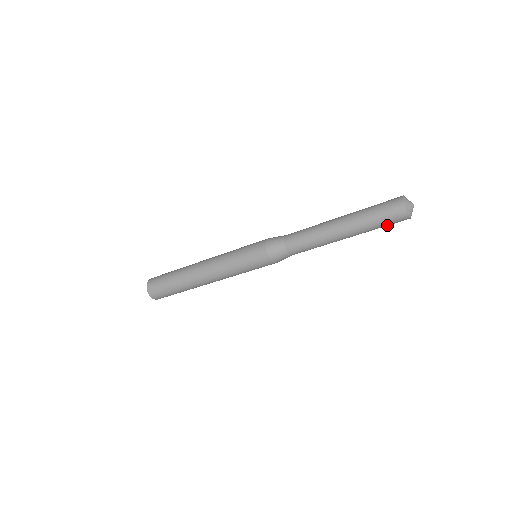
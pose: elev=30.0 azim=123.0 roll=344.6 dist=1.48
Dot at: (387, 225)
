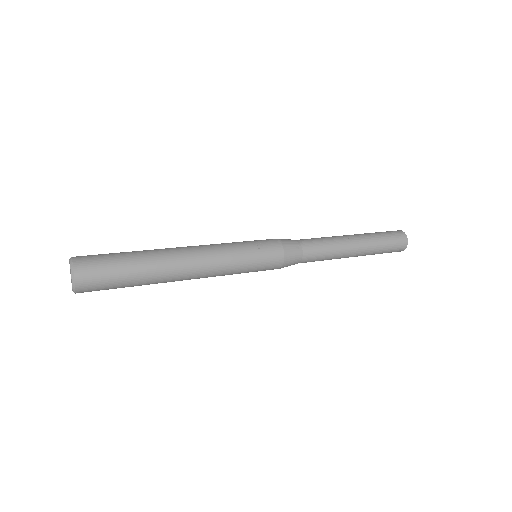
Dot at: occluded
